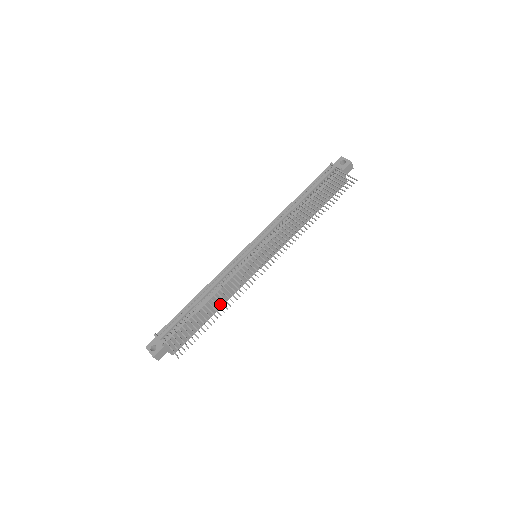
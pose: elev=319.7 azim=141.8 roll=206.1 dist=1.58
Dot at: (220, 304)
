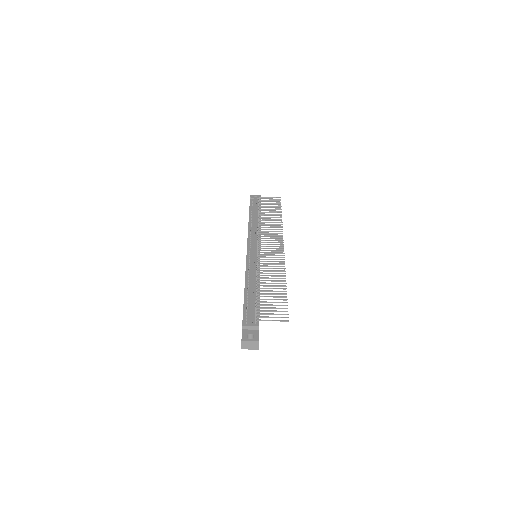
Dot at: occluded
